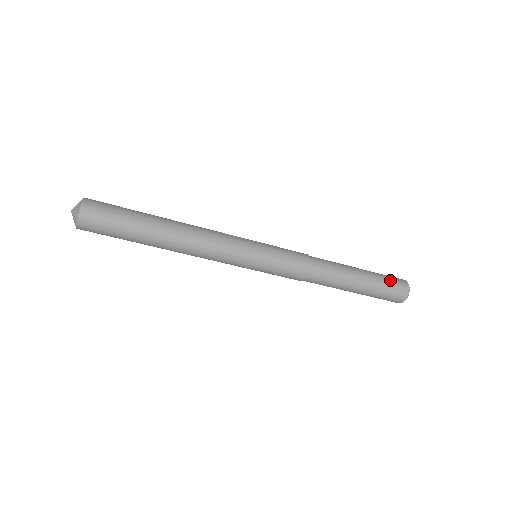
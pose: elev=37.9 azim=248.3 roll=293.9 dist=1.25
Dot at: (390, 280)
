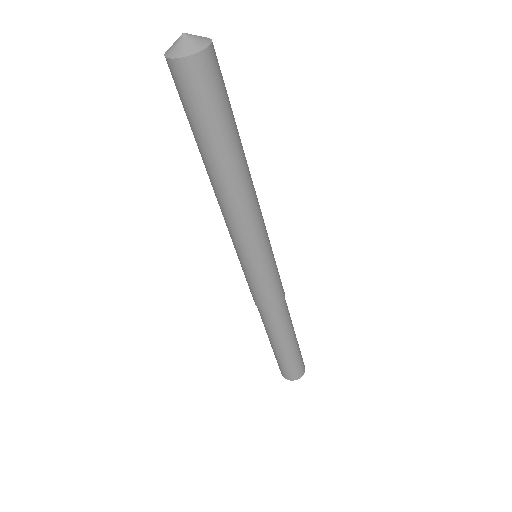
Dot at: (300, 361)
